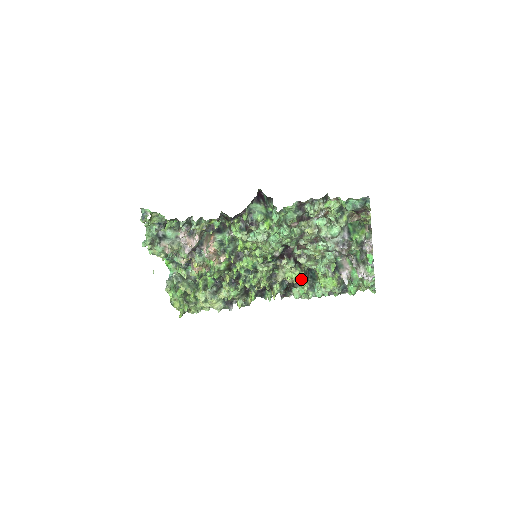
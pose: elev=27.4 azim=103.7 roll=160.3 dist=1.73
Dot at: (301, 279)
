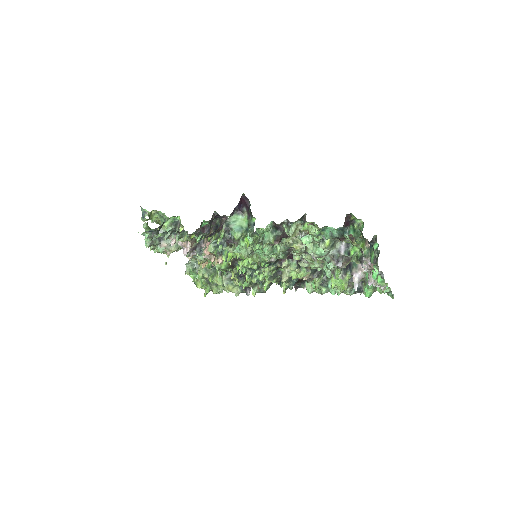
Dot at: (310, 276)
